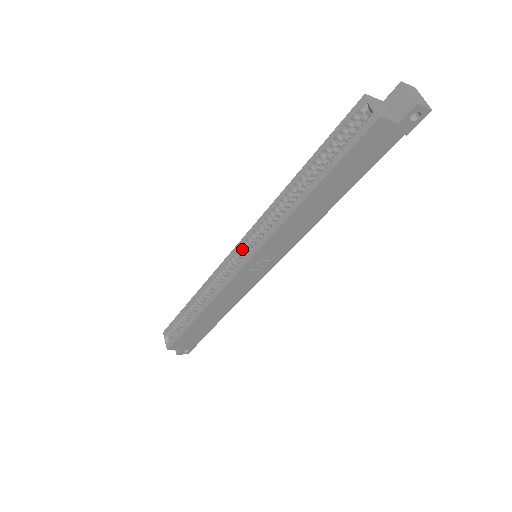
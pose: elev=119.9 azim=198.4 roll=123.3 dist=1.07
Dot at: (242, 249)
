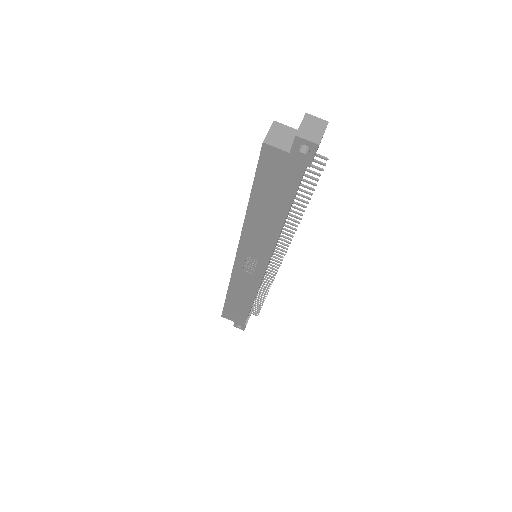
Dot at: occluded
